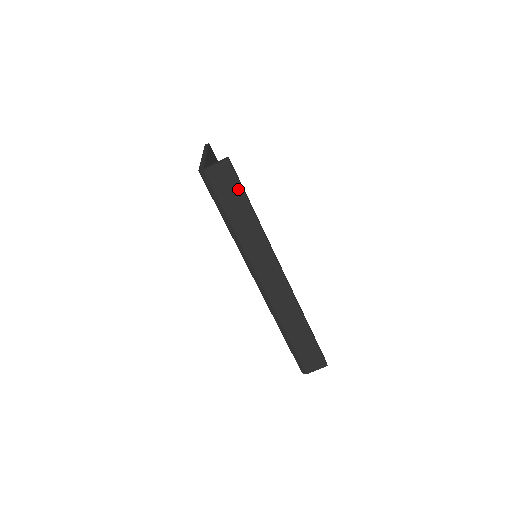
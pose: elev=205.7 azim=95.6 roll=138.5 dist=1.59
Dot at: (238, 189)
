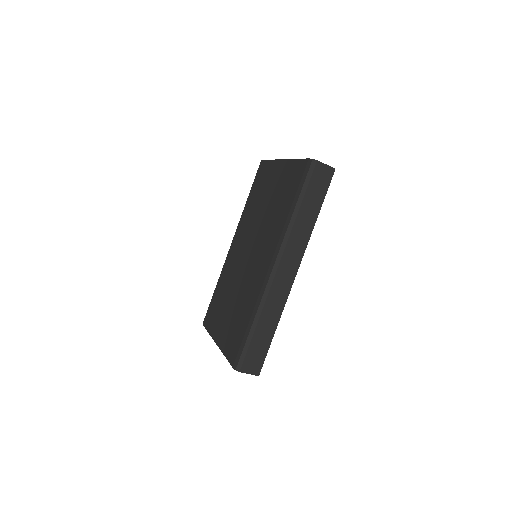
Dot at: (323, 192)
